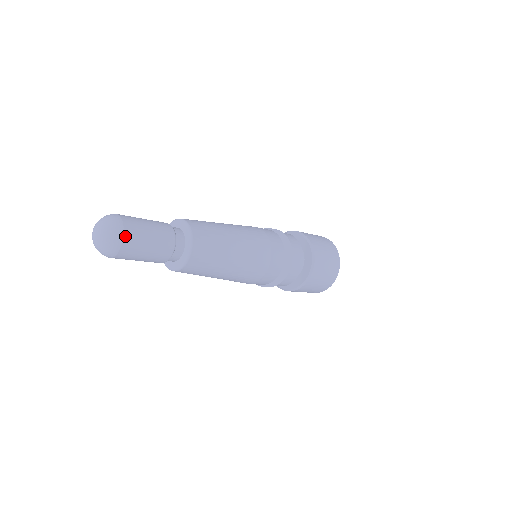
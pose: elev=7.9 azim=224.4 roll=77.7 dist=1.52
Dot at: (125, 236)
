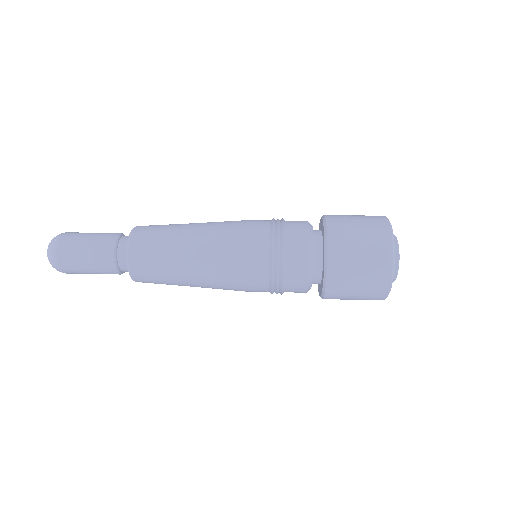
Dot at: occluded
